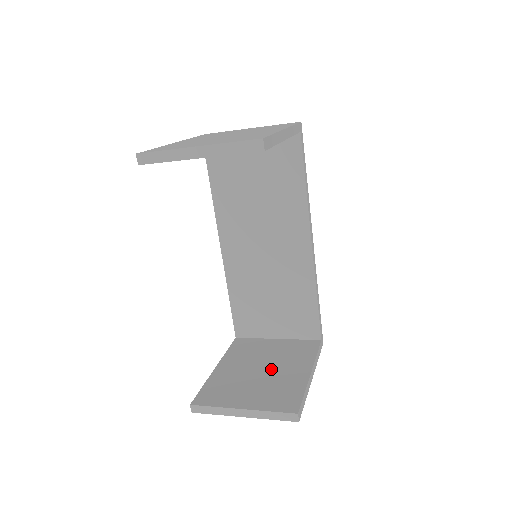
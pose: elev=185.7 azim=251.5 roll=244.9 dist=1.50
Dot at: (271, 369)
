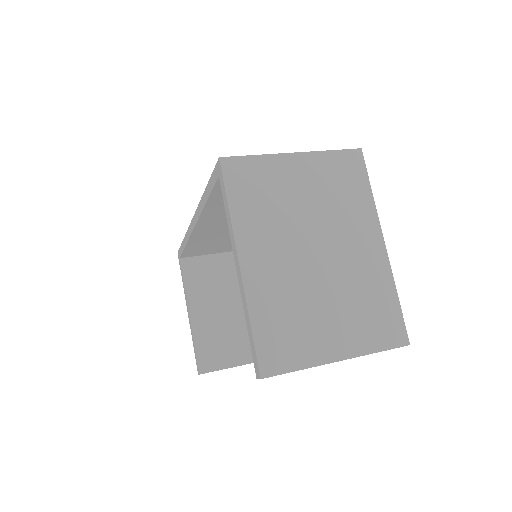
Dot at: occluded
